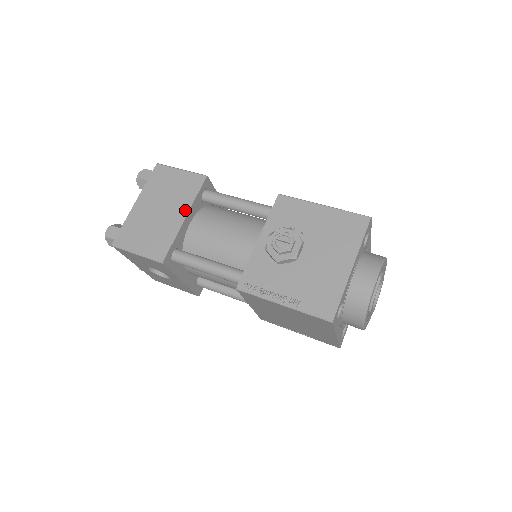
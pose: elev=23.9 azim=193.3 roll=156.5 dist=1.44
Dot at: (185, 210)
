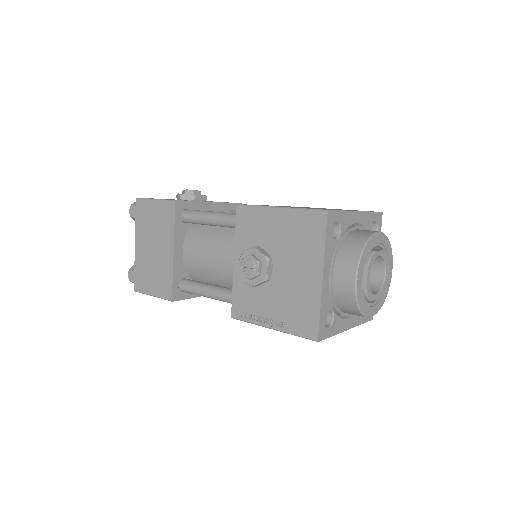
Dot at: (171, 244)
